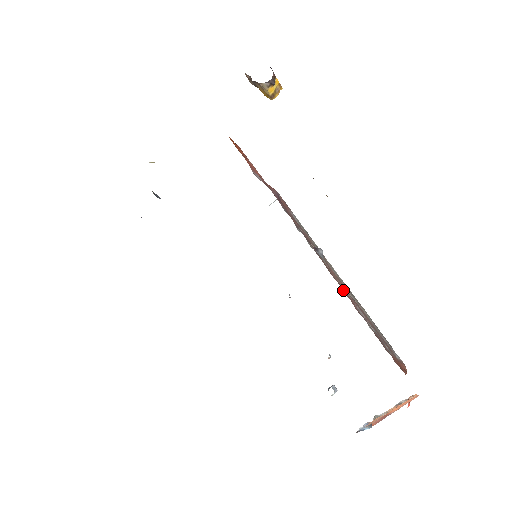
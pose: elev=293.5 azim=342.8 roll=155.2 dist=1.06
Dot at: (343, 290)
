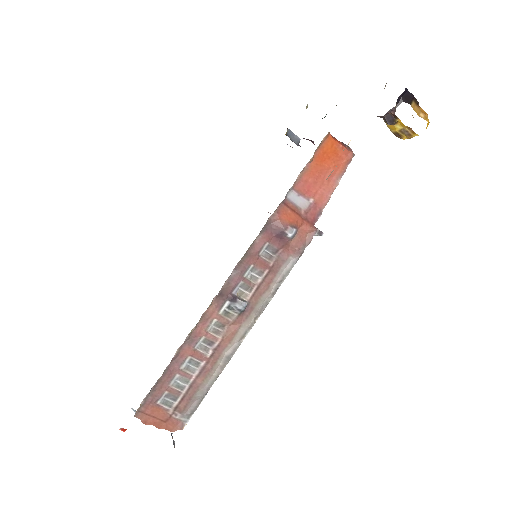
Dot at: (192, 341)
